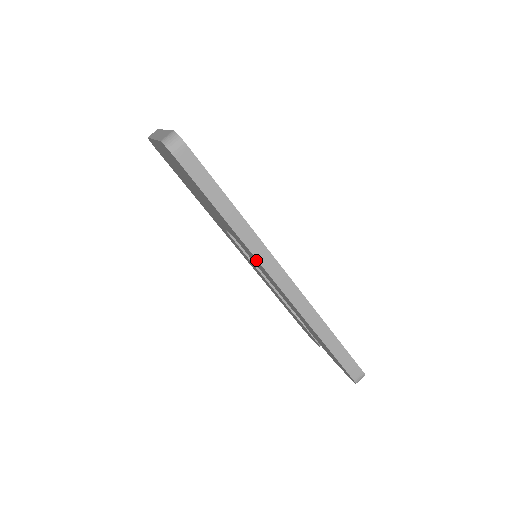
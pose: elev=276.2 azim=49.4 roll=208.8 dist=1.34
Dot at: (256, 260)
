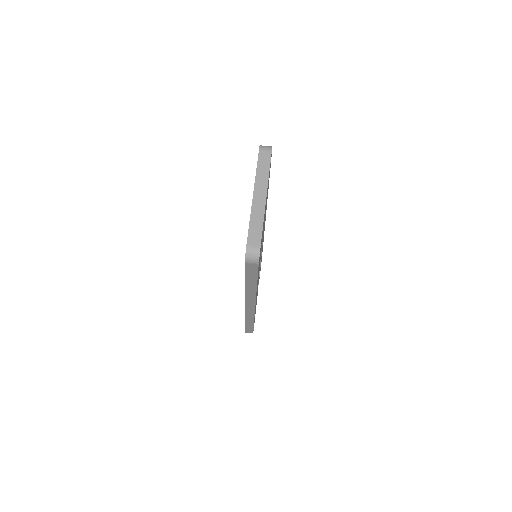
Dot at: occluded
